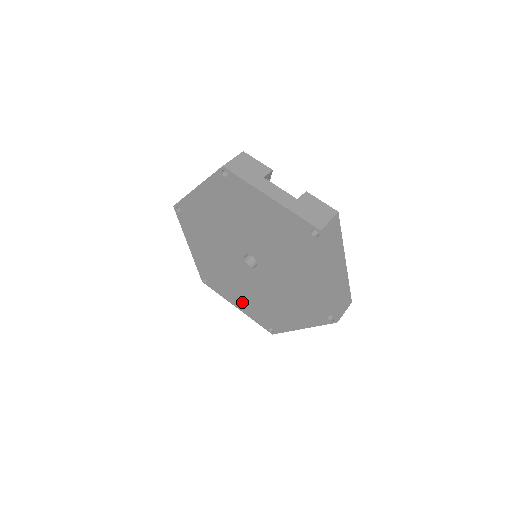
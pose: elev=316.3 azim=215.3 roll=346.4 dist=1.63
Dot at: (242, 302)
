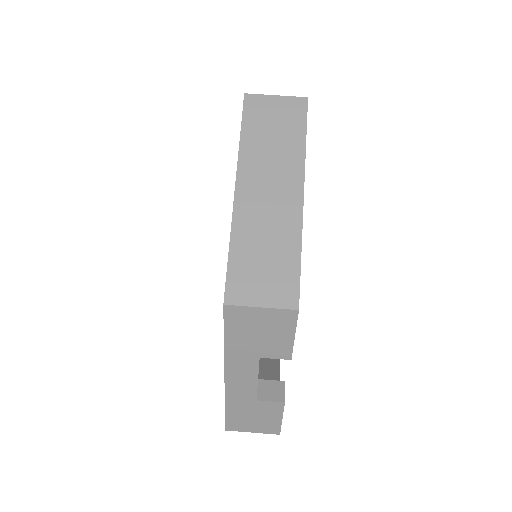
Dot at: occluded
